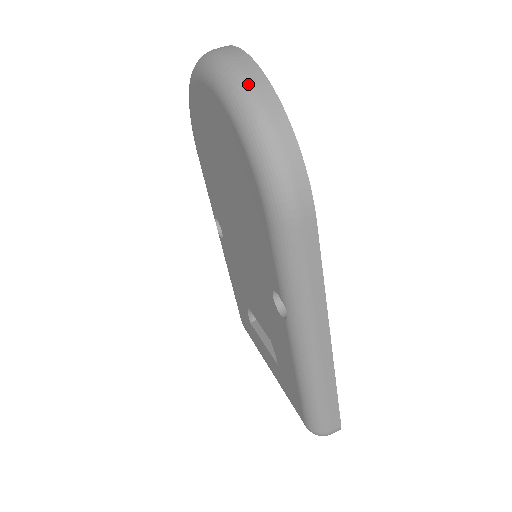
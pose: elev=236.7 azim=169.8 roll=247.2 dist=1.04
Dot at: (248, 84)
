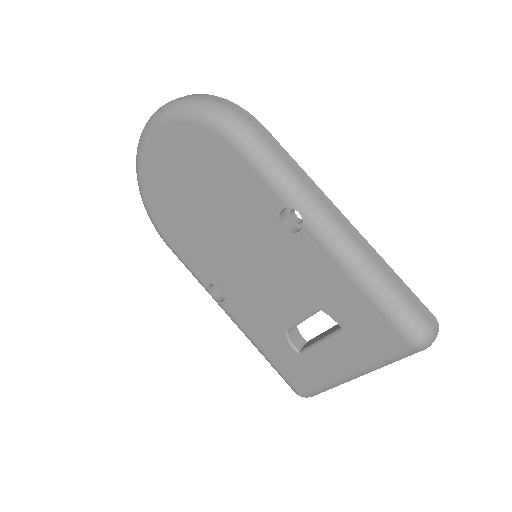
Dot at: (174, 100)
